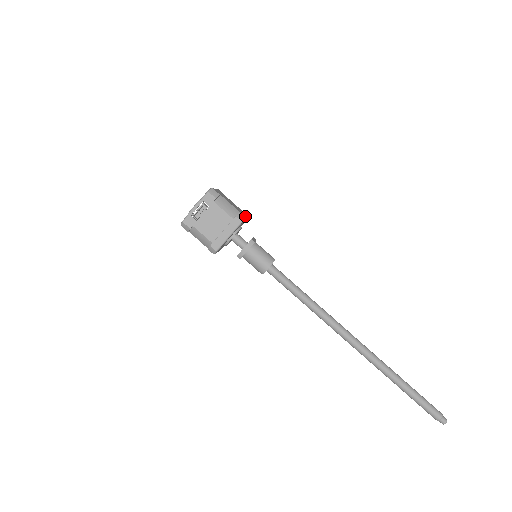
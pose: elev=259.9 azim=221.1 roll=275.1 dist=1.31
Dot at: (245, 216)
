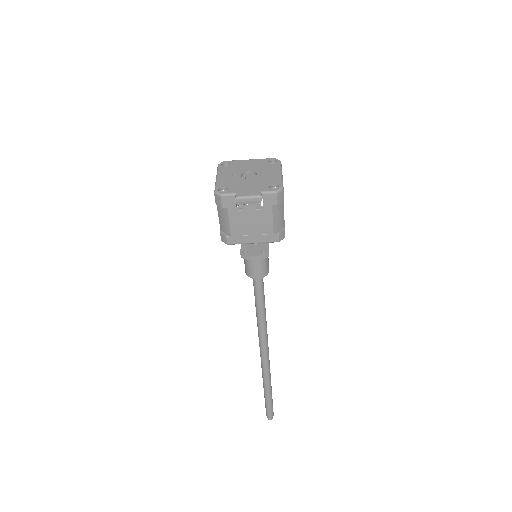
Dot at: occluded
